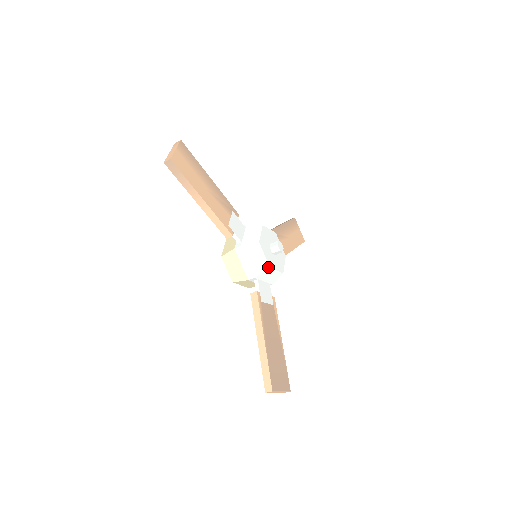
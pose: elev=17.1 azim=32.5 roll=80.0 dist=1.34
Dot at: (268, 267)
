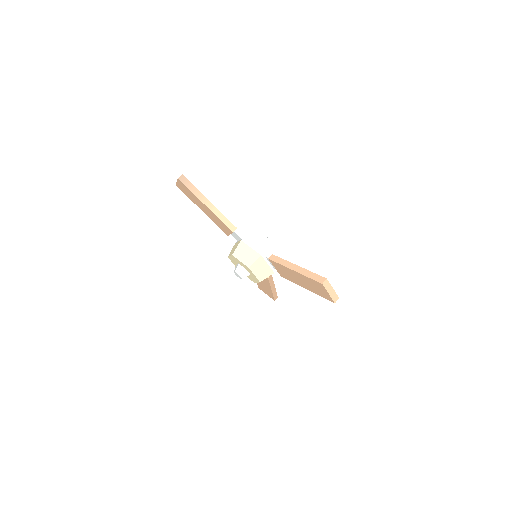
Dot at: (271, 242)
